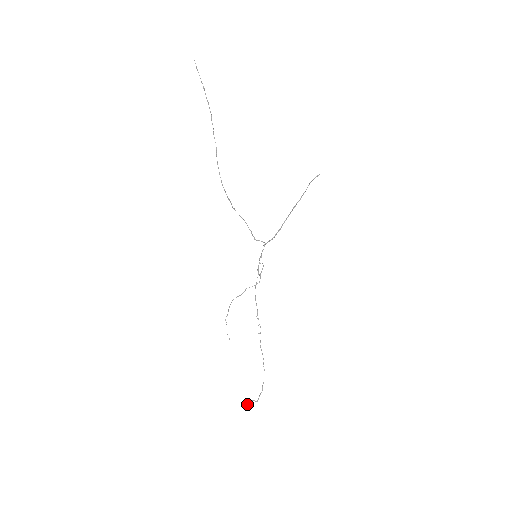
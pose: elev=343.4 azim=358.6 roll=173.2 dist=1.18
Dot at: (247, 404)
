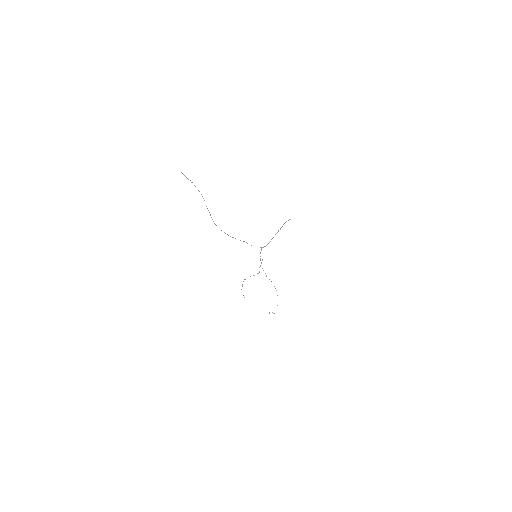
Dot at: (269, 313)
